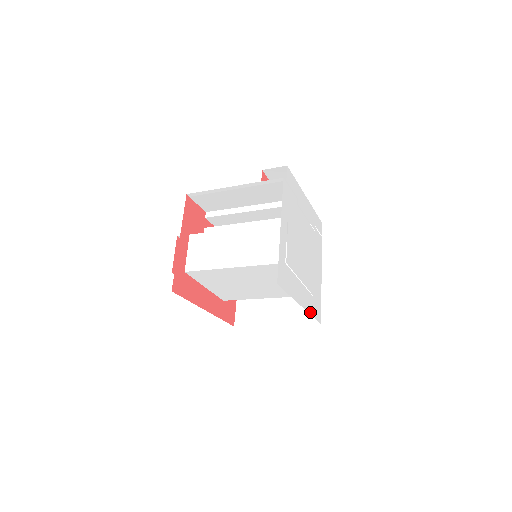
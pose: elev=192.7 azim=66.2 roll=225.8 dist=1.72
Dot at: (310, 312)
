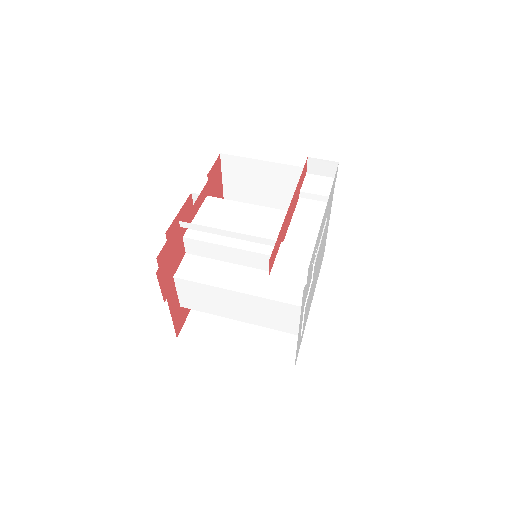
Dot at: (316, 282)
